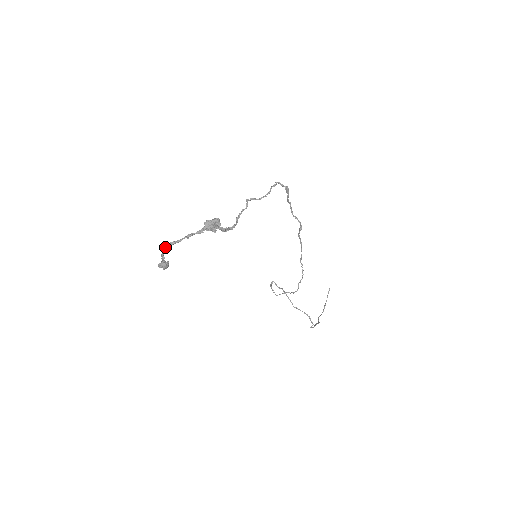
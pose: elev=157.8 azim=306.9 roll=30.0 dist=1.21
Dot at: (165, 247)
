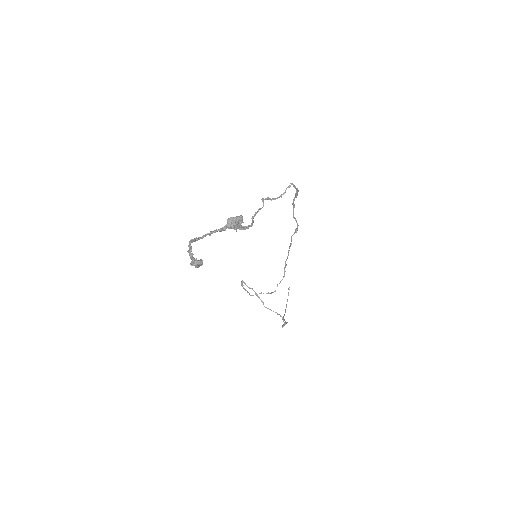
Dot at: (190, 243)
